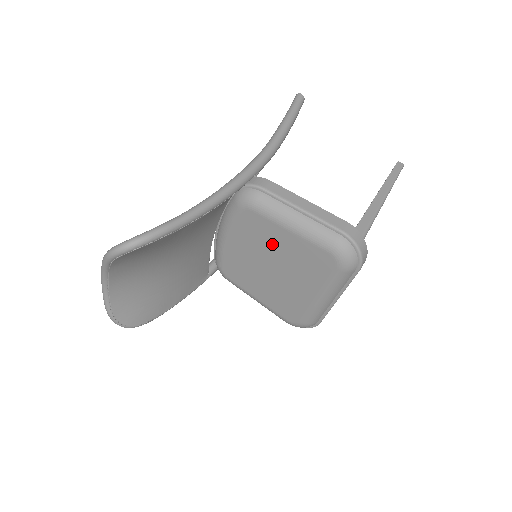
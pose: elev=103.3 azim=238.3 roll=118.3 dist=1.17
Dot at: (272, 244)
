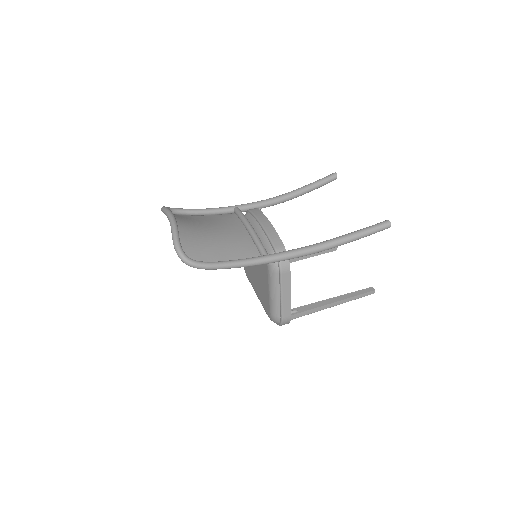
Dot at: (262, 274)
